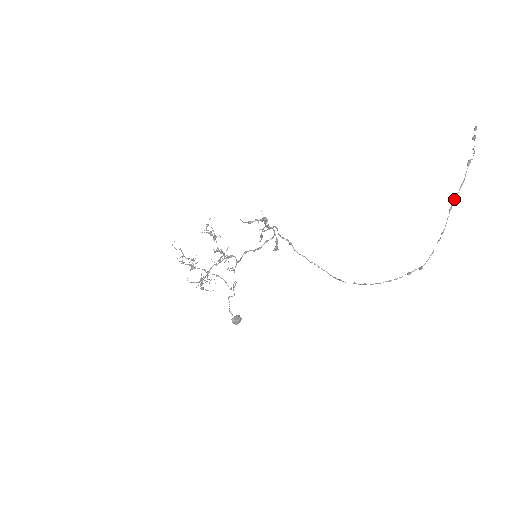
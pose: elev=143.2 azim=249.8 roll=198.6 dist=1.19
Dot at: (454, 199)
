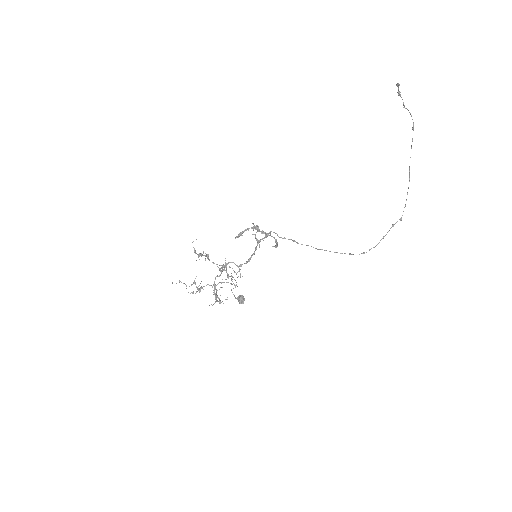
Dot at: occluded
